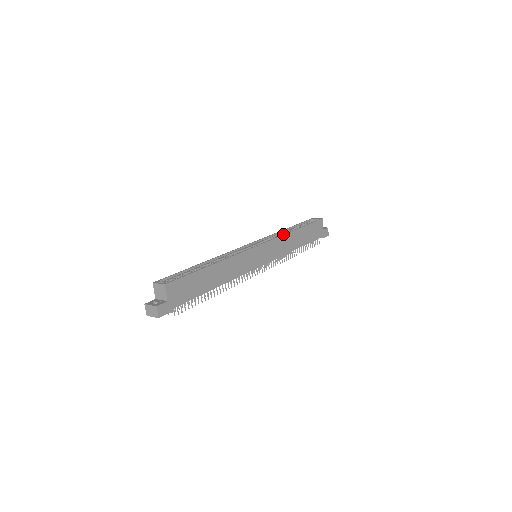
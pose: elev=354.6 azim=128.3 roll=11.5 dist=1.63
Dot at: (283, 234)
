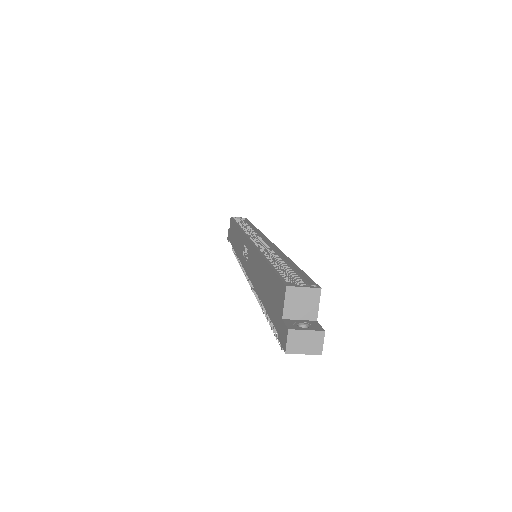
Dot at: (258, 229)
